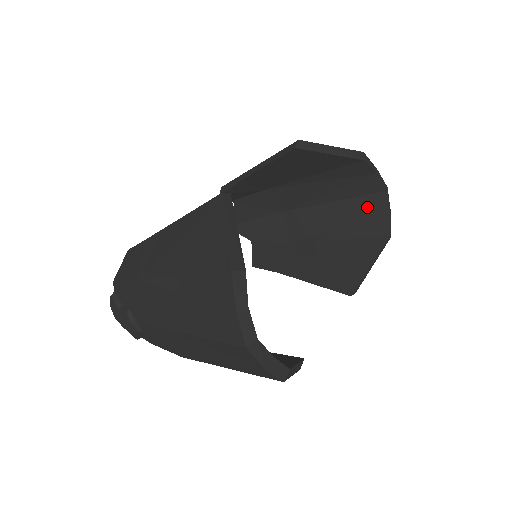
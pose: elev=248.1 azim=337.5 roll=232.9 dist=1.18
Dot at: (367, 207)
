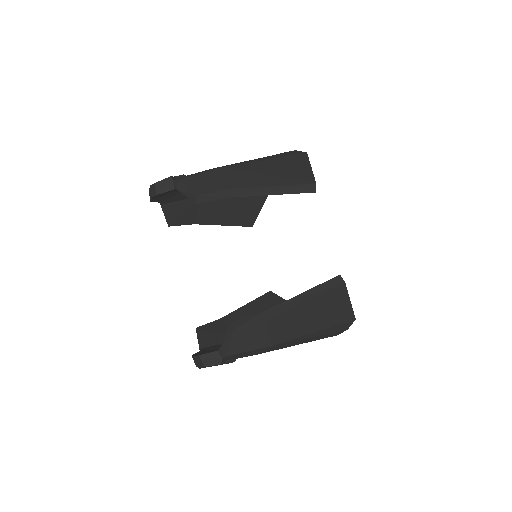
Dot at: occluded
